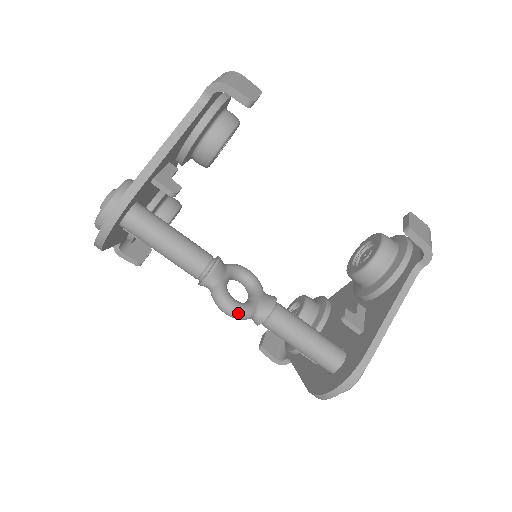
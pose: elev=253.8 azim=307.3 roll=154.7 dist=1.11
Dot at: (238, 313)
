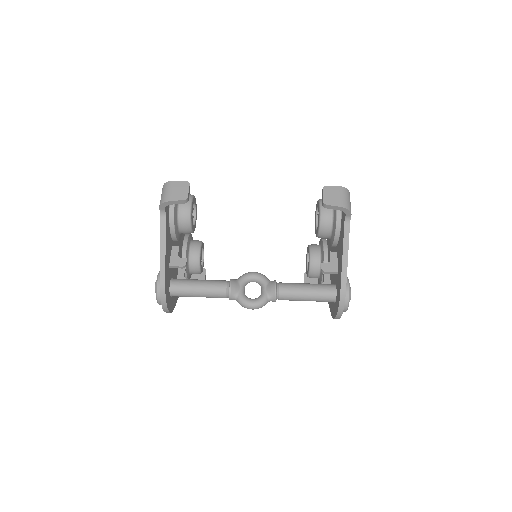
Dot at: (257, 306)
